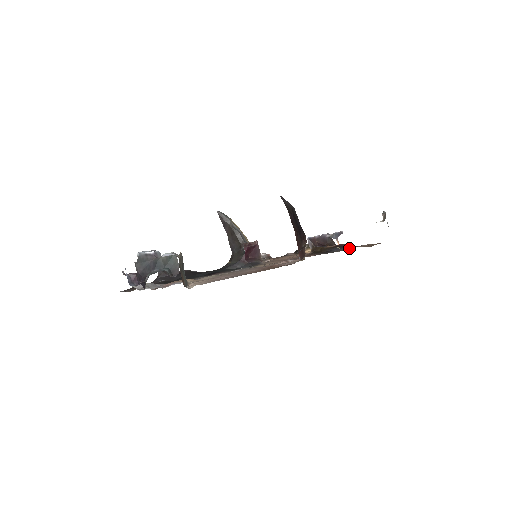
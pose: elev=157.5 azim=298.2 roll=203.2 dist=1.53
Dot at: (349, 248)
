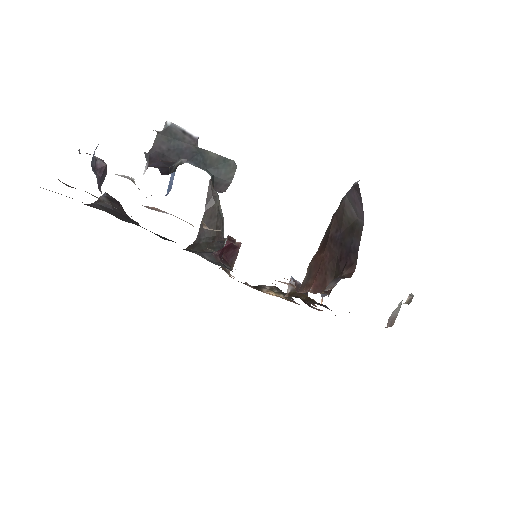
Dot at: occluded
